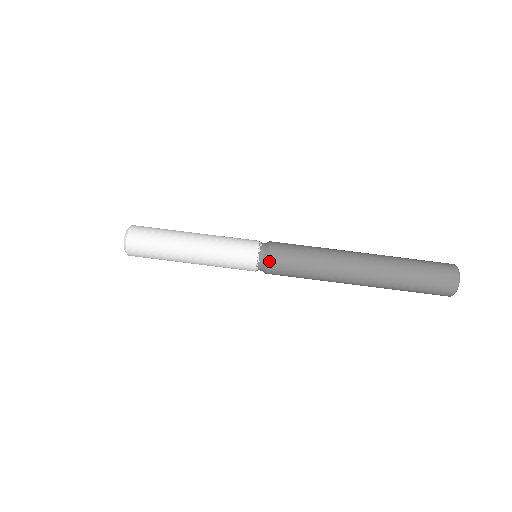
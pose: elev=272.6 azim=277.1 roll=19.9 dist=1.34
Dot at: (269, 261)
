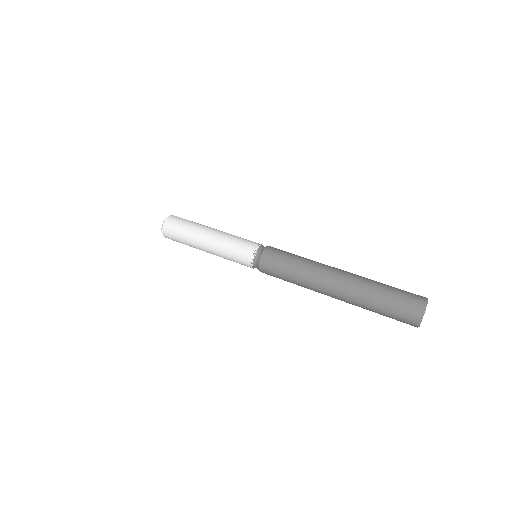
Dot at: (270, 246)
